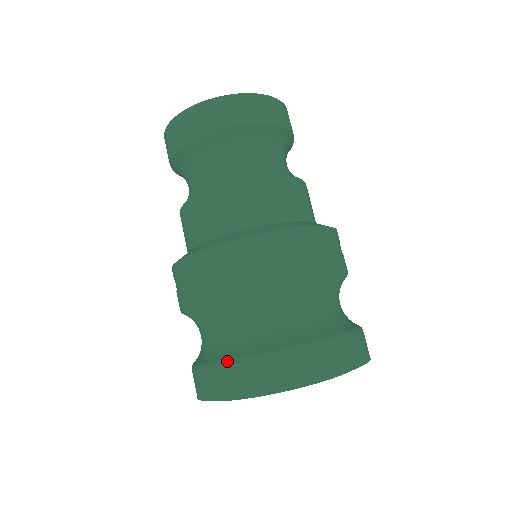
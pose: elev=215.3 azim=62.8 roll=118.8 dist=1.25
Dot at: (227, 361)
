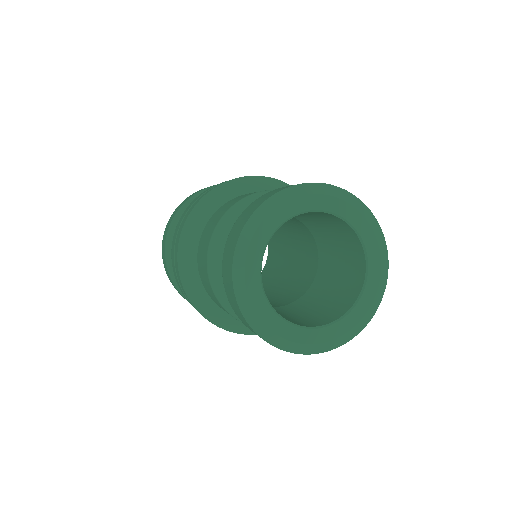
Dot at: occluded
